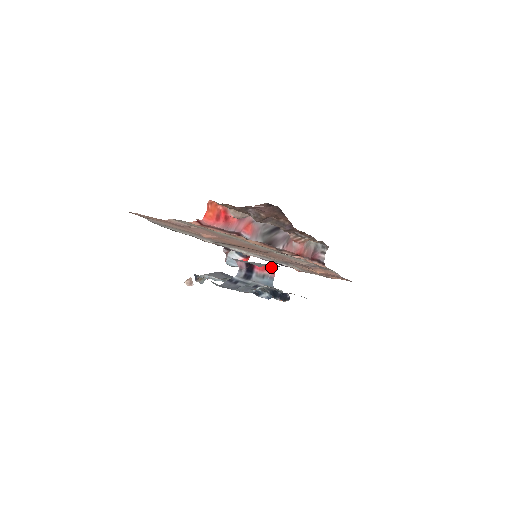
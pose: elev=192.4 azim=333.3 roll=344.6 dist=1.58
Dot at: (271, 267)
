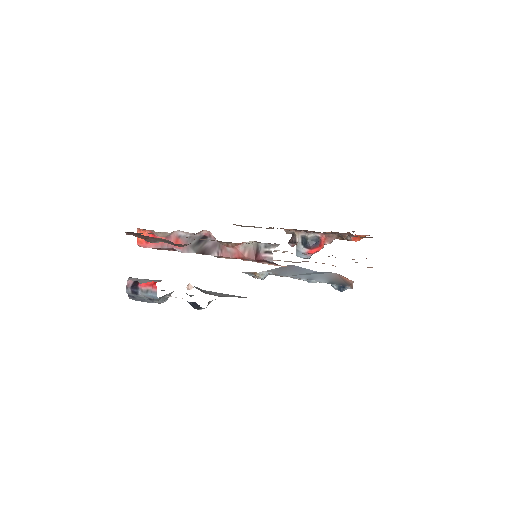
Dot at: (153, 283)
